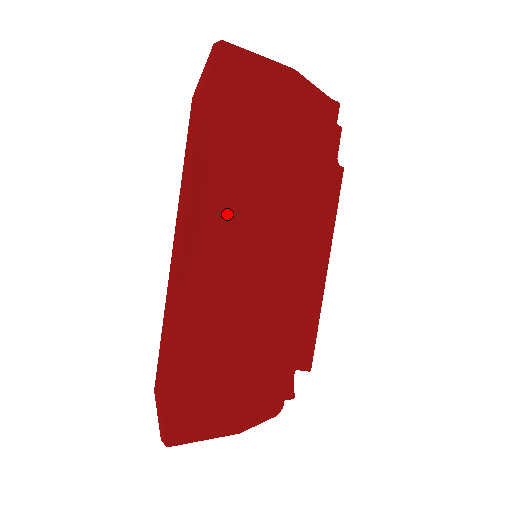
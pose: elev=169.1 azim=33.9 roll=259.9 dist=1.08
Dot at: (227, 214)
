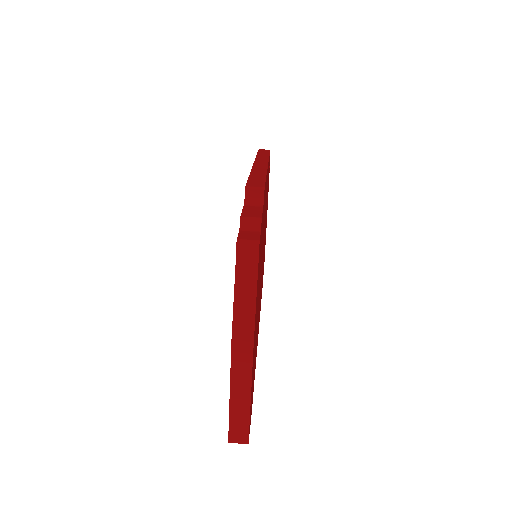
Dot at: occluded
